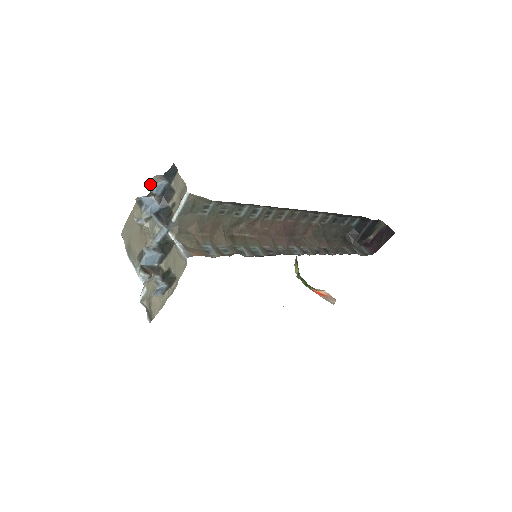
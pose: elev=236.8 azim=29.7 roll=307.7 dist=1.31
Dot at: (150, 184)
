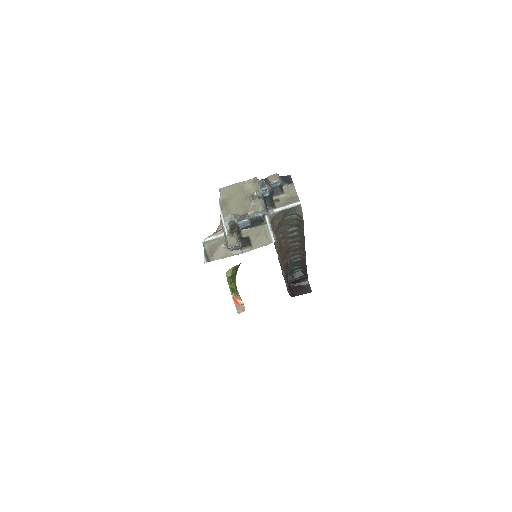
Dot at: (271, 176)
